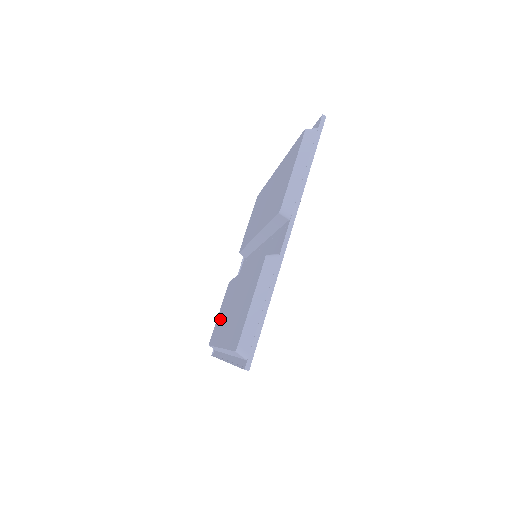
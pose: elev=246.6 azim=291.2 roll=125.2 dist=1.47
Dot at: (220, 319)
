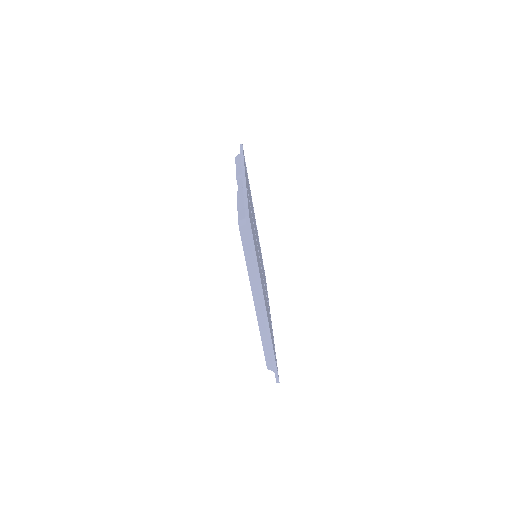
Dot at: occluded
